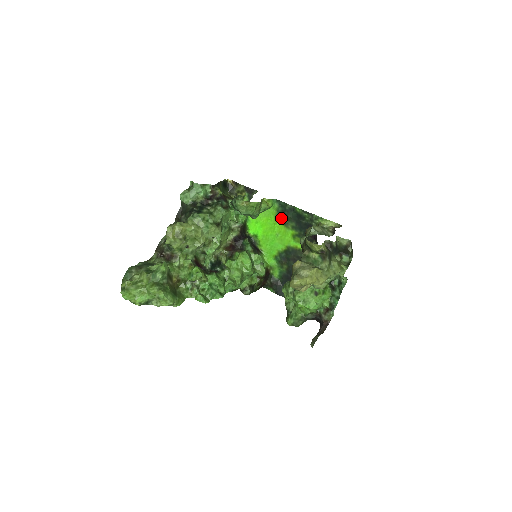
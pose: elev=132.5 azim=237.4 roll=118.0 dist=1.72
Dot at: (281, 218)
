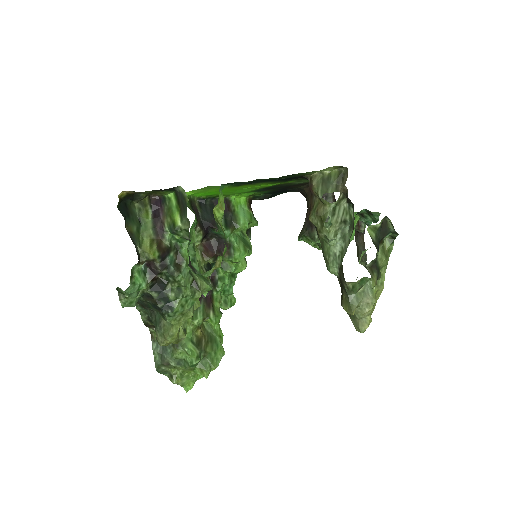
Dot at: (241, 185)
